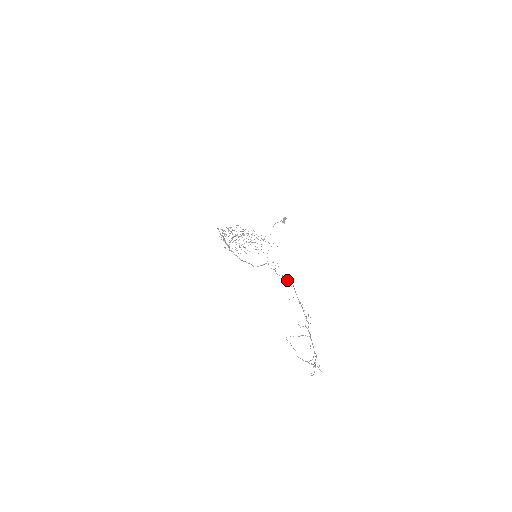
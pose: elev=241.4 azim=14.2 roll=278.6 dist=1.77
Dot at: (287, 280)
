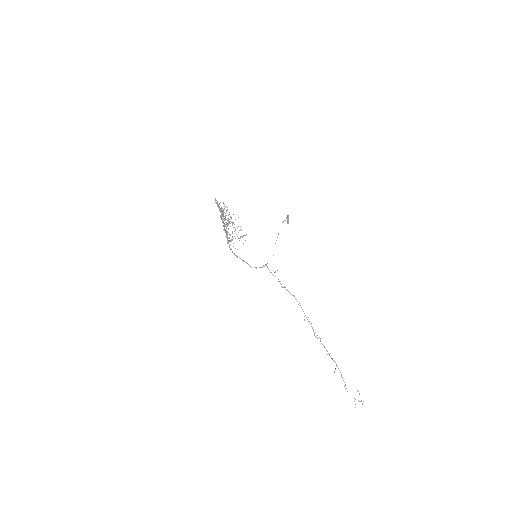
Dot at: (288, 291)
